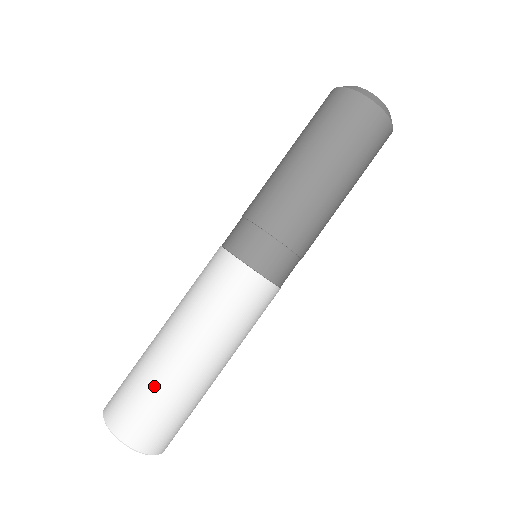
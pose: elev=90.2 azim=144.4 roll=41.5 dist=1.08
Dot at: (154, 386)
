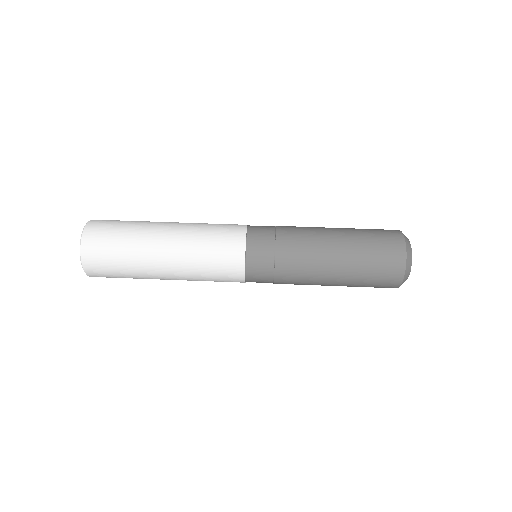
Dot at: occluded
